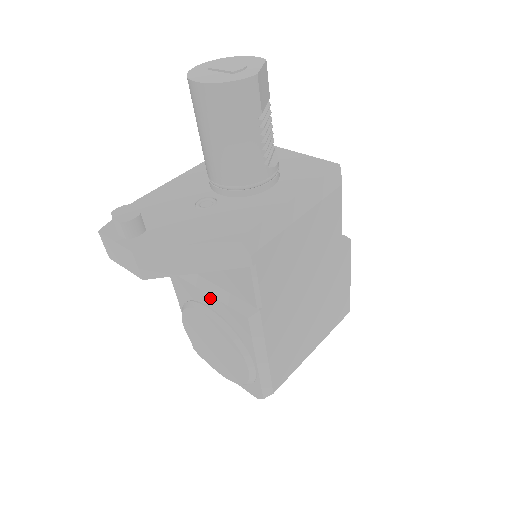
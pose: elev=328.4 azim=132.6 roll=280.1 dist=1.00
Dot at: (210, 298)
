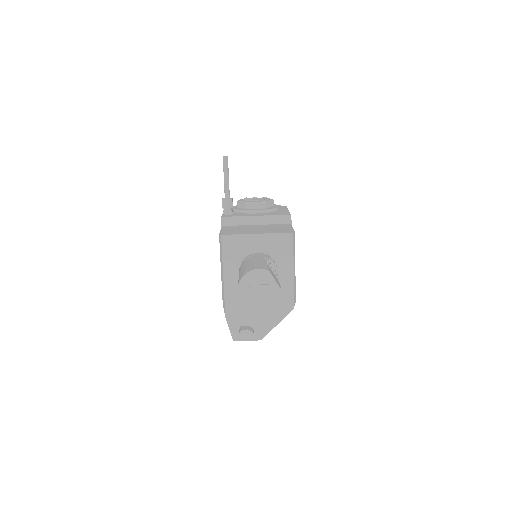
Dot at: occluded
